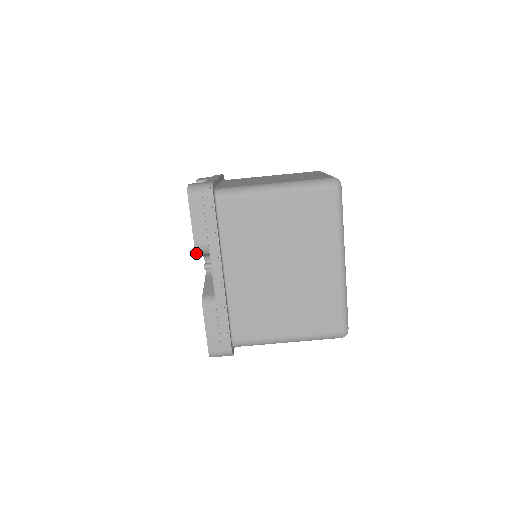
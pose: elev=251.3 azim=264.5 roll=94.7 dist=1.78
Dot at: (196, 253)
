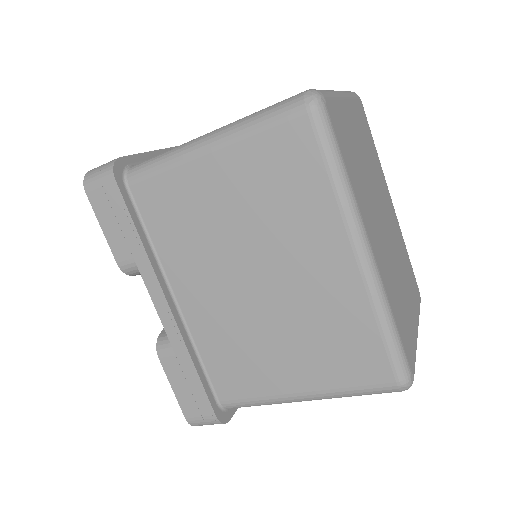
Dot at: (127, 274)
